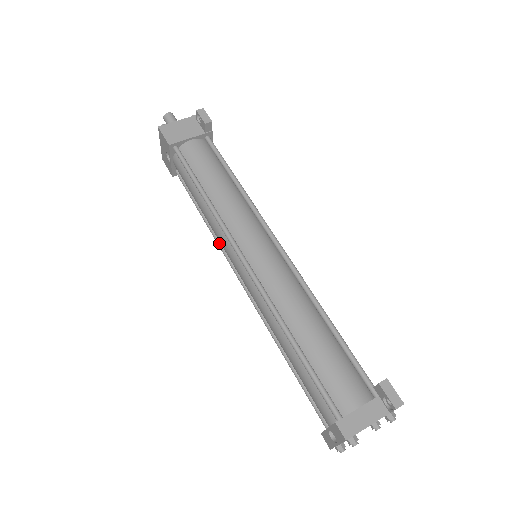
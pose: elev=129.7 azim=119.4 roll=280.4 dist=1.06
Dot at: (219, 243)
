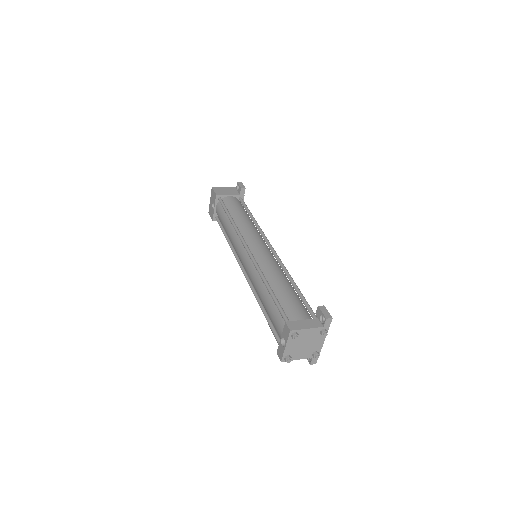
Dot at: (234, 251)
